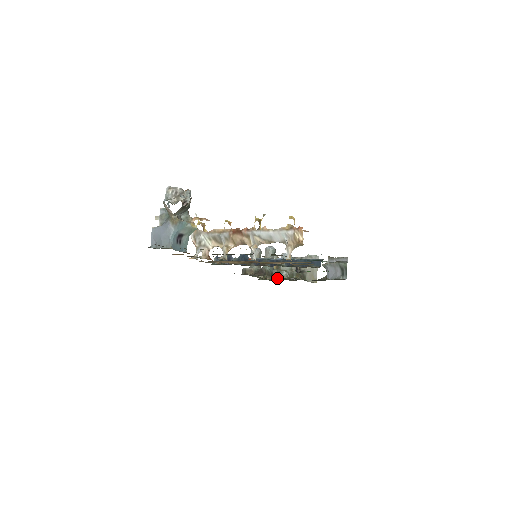
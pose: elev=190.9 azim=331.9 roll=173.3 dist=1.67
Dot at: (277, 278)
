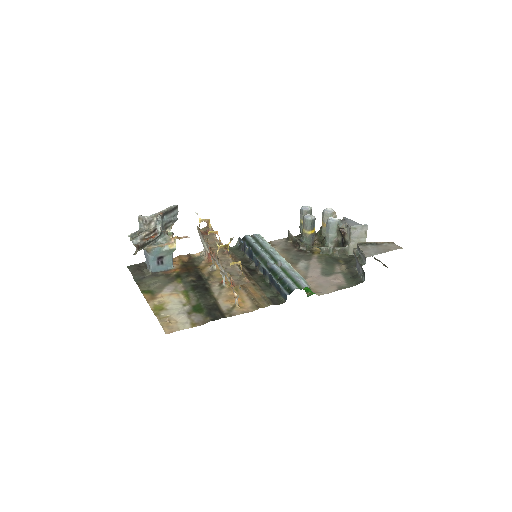
Dot at: (321, 245)
